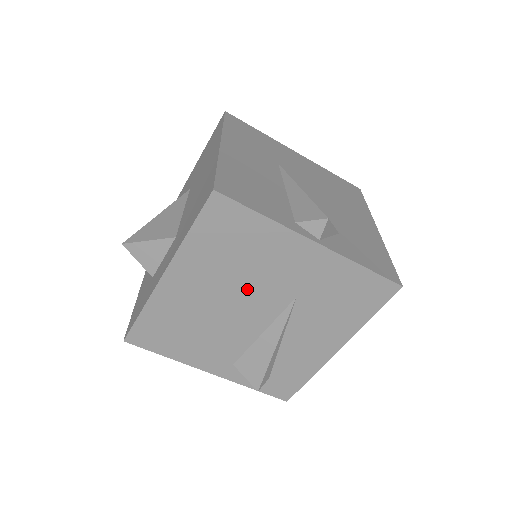
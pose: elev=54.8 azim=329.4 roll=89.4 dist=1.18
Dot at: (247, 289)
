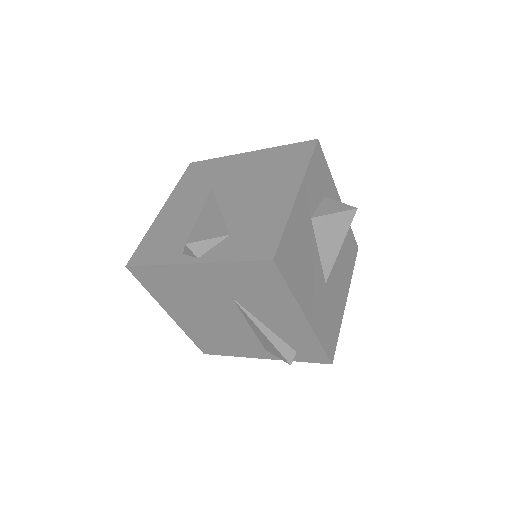
Dot at: (206, 305)
